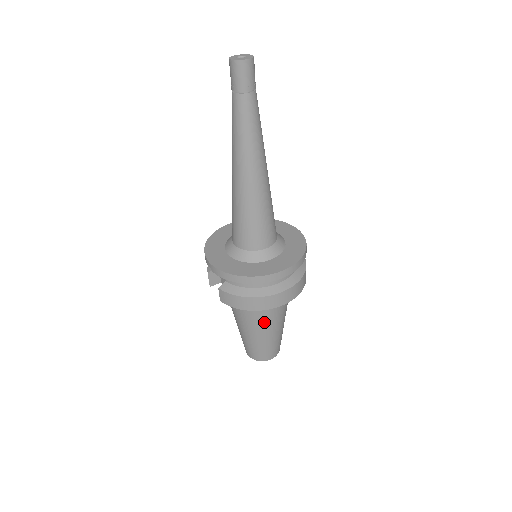
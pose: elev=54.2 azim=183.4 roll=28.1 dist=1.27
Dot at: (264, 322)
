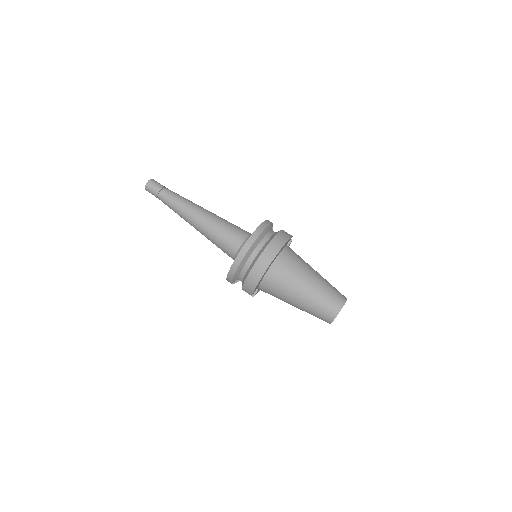
Dot at: (290, 286)
